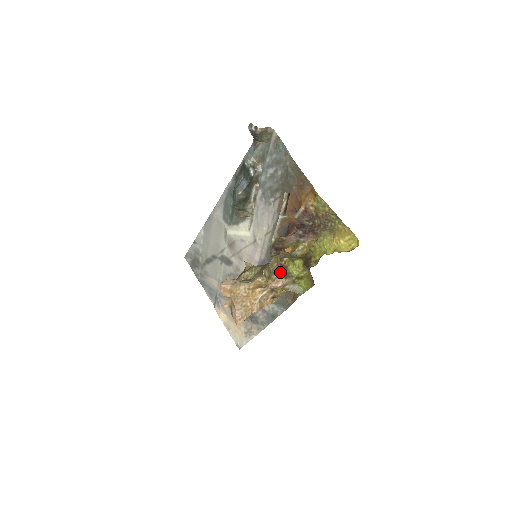
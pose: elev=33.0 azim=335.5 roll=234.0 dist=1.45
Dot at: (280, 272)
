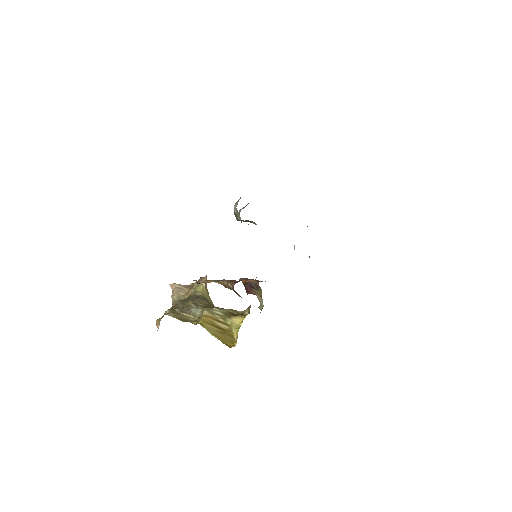
Dot at: (159, 324)
